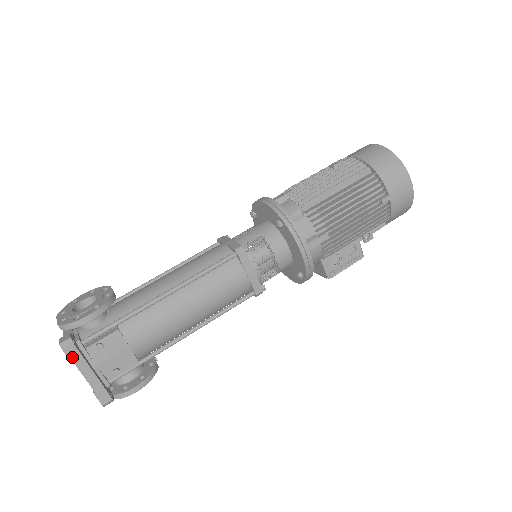
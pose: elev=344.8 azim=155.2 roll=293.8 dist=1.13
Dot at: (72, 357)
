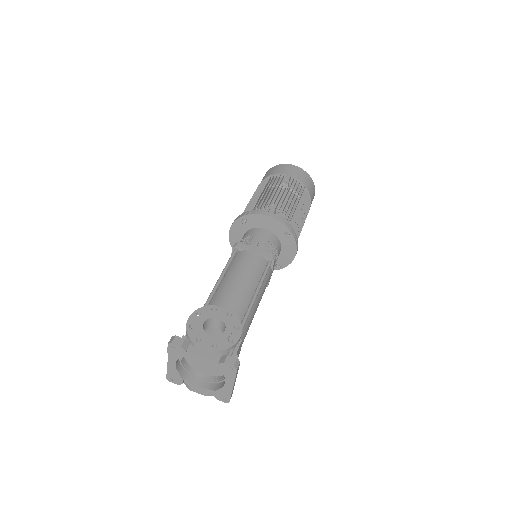
Dot at: occluded
